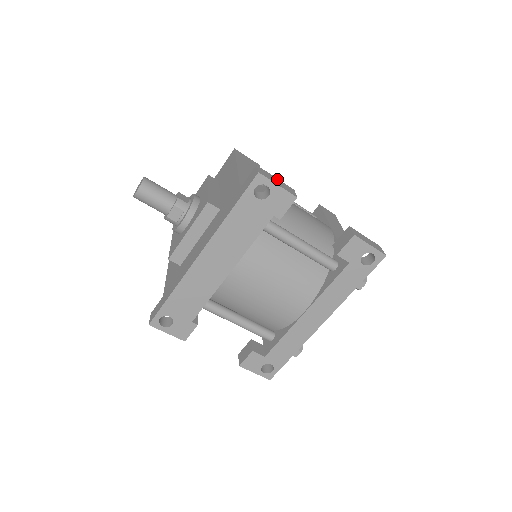
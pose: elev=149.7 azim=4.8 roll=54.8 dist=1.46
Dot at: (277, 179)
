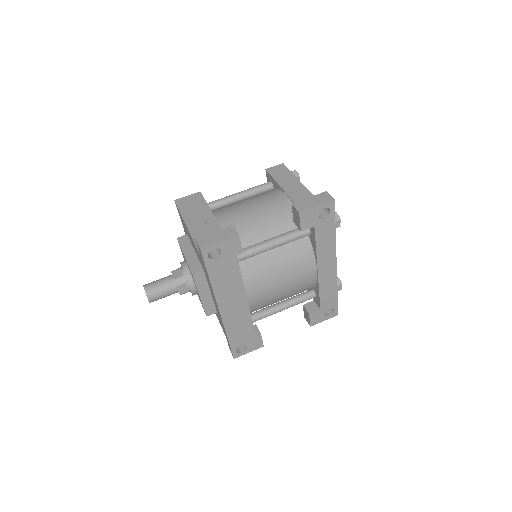
Dot at: (216, 232)
